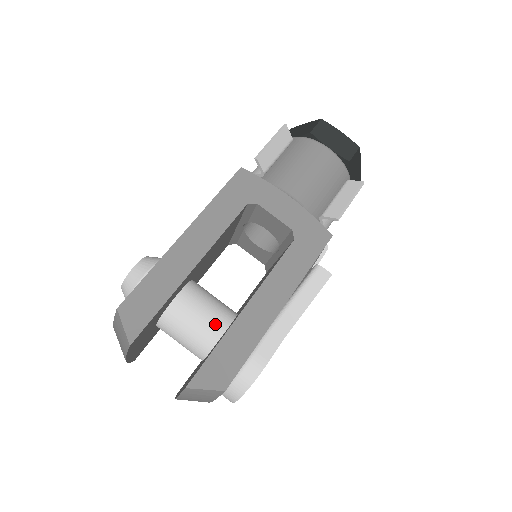
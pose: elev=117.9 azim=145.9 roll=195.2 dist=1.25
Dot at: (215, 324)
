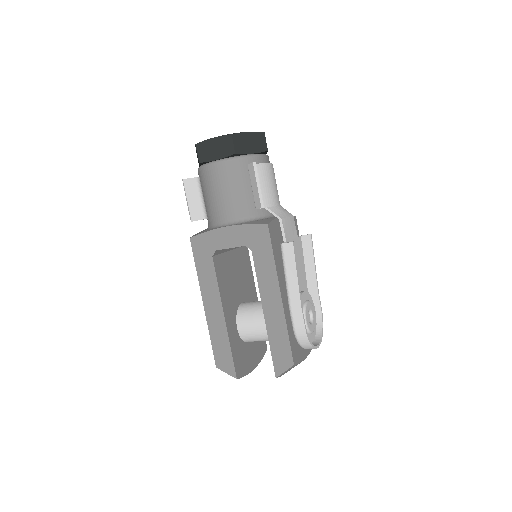
Dot at: occluded
